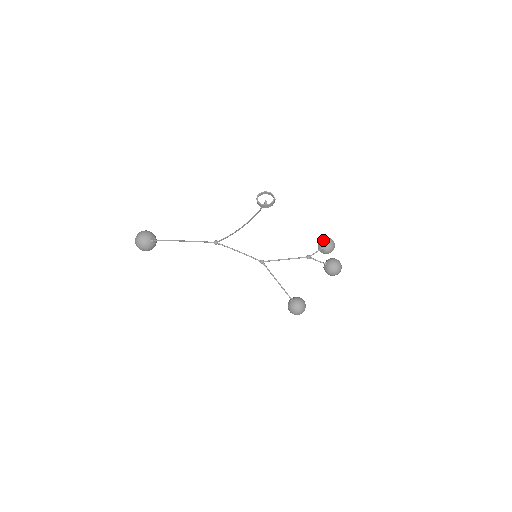
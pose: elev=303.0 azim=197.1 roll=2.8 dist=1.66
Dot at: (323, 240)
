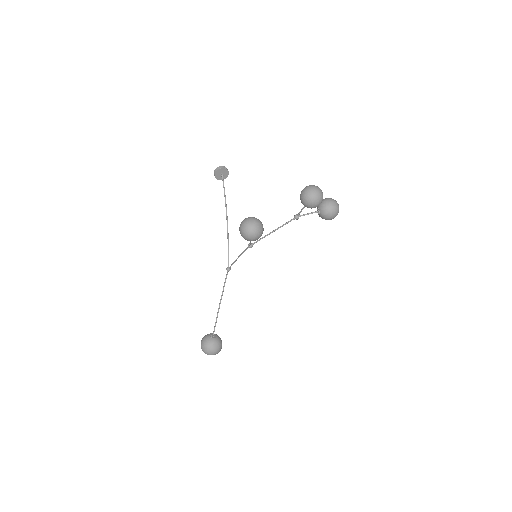
Dot at: occluded
